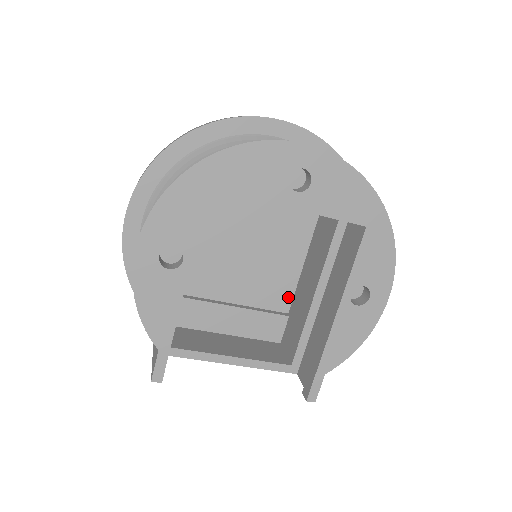
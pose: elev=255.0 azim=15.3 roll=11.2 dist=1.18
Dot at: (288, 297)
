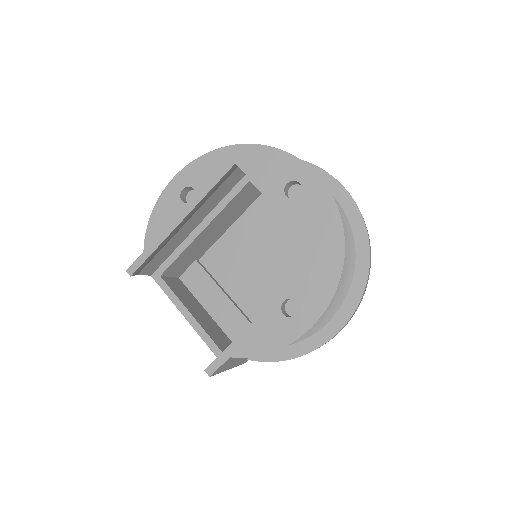
Dot at: occluded
